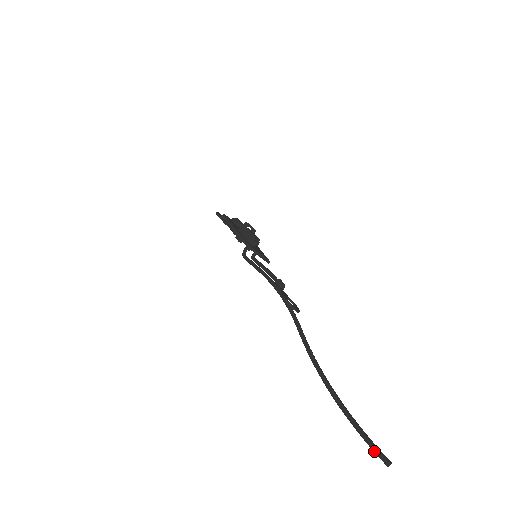
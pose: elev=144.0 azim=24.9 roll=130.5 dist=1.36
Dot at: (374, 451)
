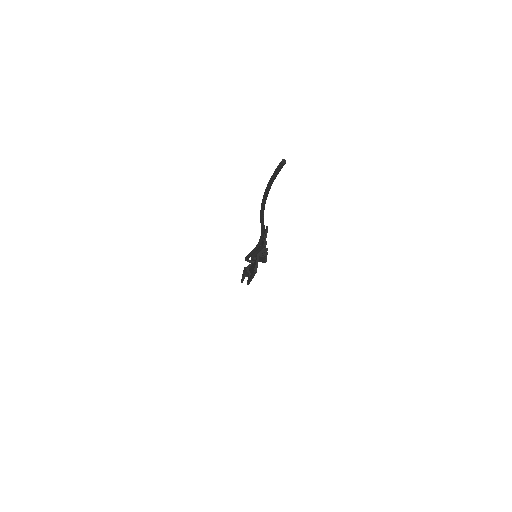
Dot at: (278, 166)
